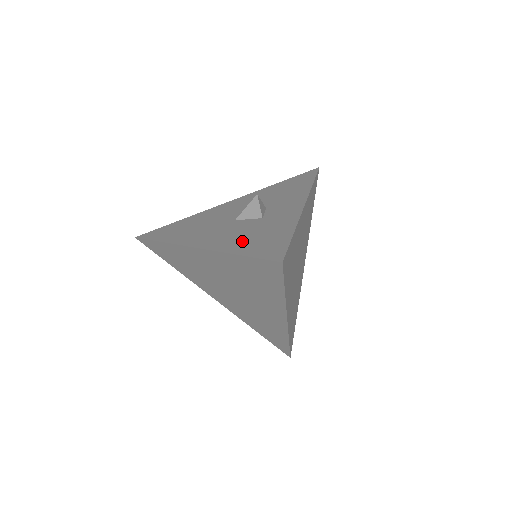
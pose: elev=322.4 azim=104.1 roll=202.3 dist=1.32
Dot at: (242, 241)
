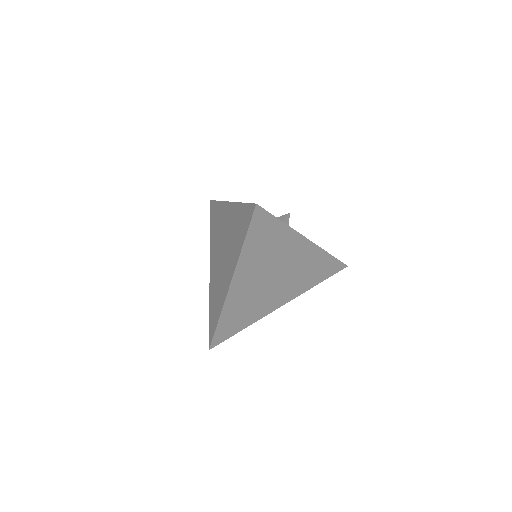
Dot at: occluded
